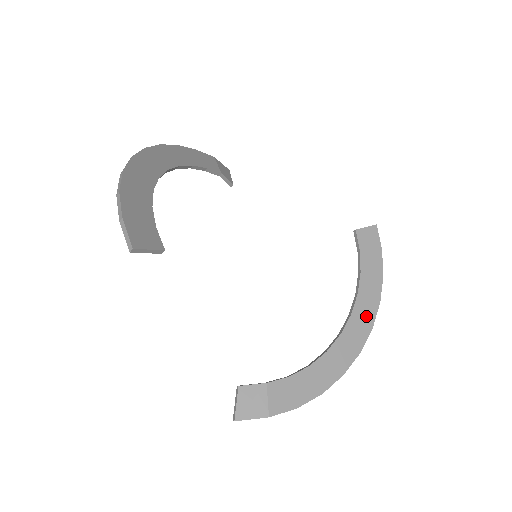
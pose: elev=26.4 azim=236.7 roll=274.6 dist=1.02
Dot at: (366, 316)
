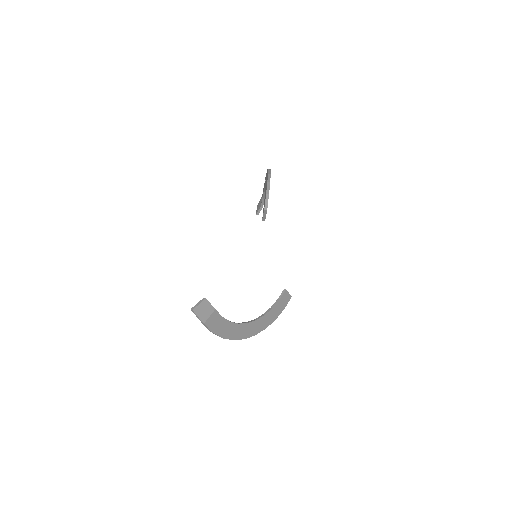
Dot at: (259, 327)
